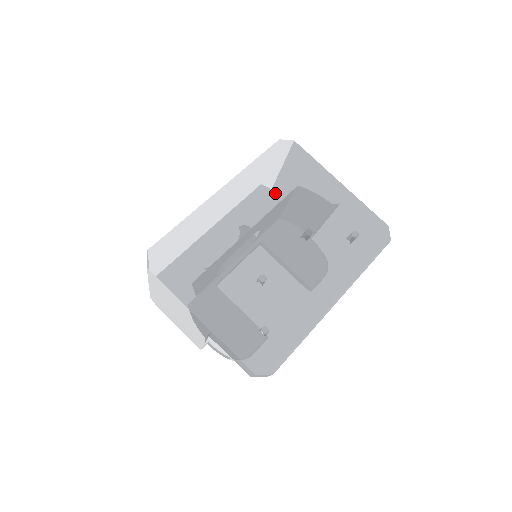
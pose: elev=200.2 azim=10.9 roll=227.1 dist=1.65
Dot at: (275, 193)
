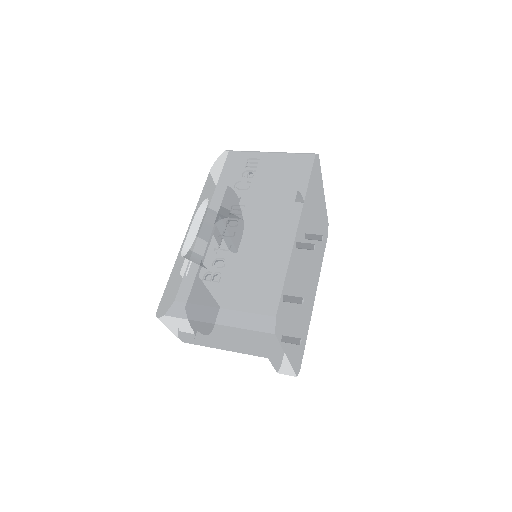
Dot at: (311, 217)
